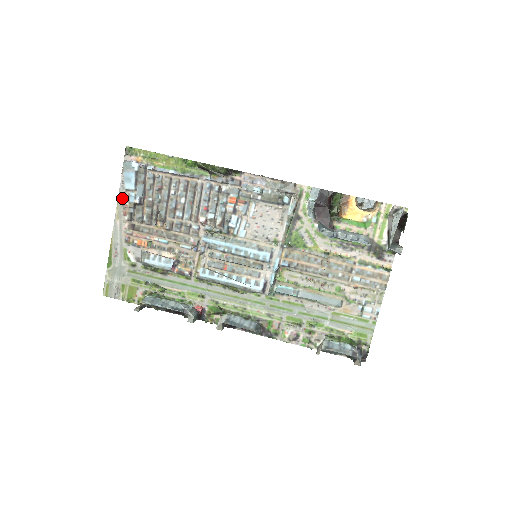
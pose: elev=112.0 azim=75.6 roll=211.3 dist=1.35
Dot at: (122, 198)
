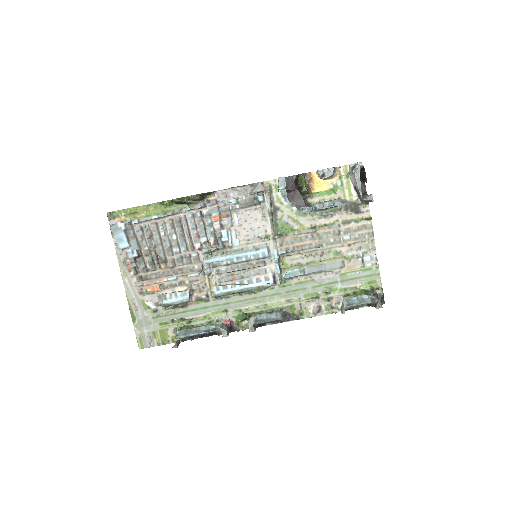
Dot at: (121, 258)
